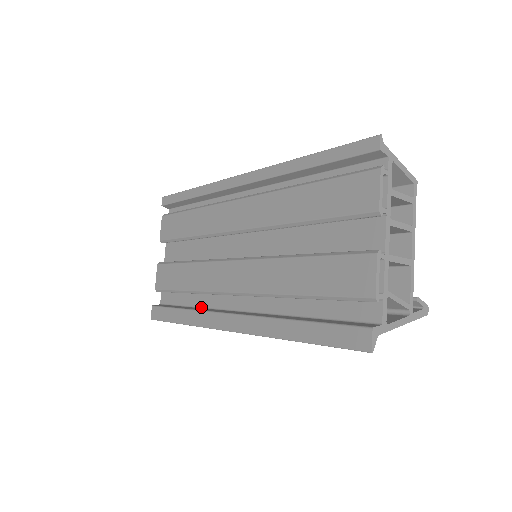
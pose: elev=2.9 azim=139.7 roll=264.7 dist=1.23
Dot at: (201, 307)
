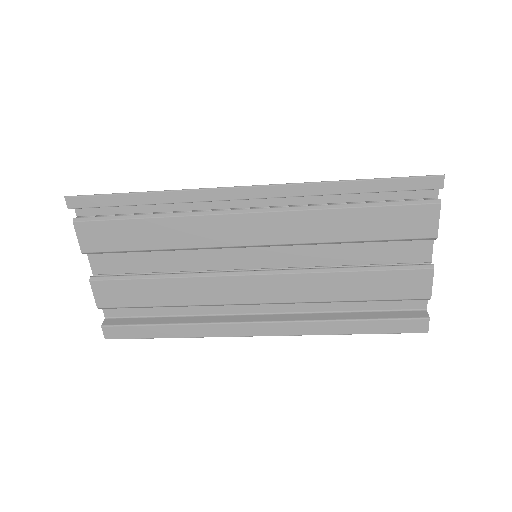
Dot at: (193, 315)
